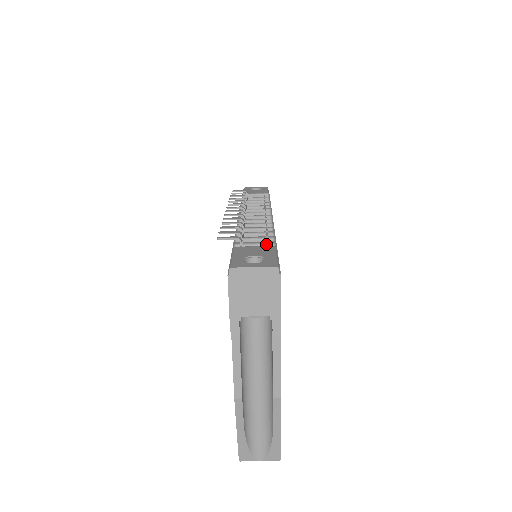
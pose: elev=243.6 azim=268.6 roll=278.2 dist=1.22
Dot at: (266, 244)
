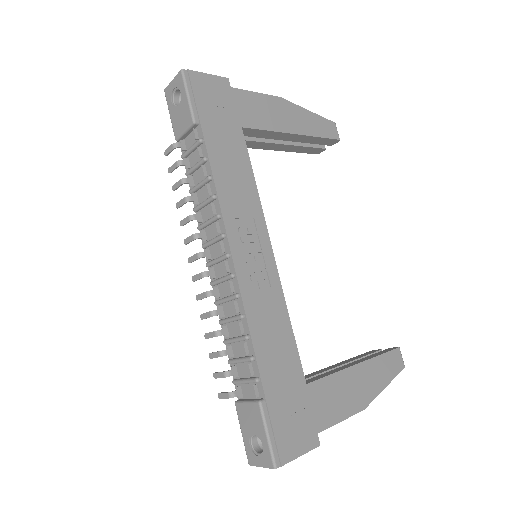
Dot at: (252, 383)
